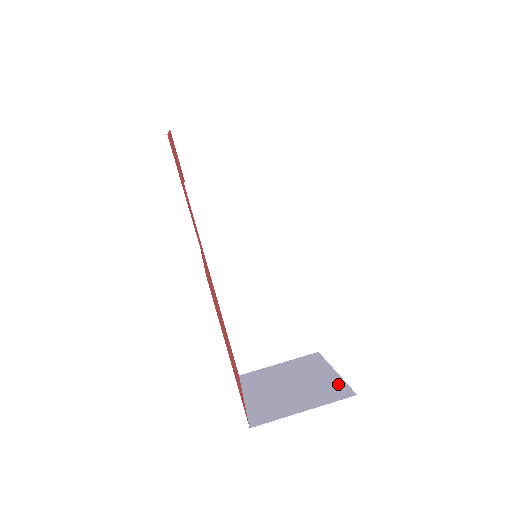
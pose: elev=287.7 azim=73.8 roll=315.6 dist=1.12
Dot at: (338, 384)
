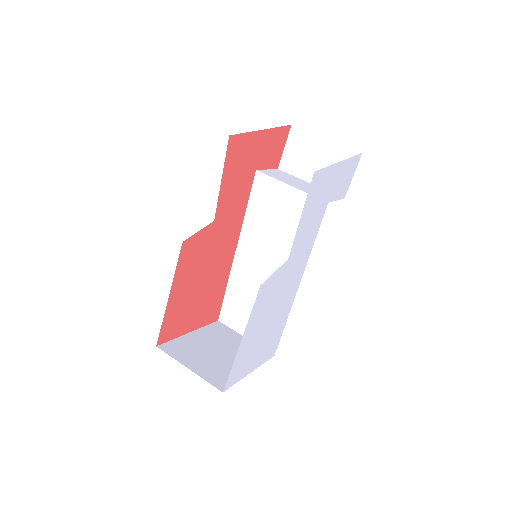
Dot at: occluded
